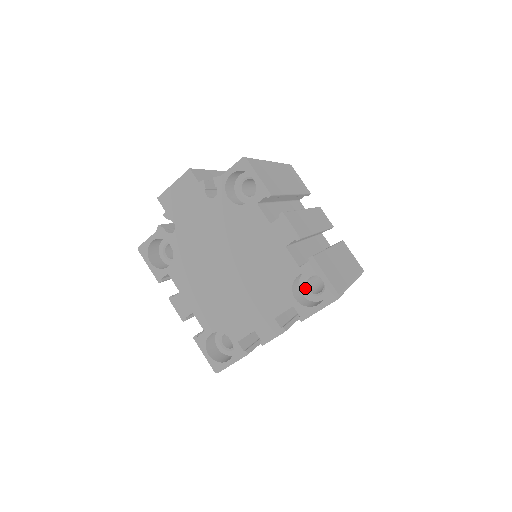
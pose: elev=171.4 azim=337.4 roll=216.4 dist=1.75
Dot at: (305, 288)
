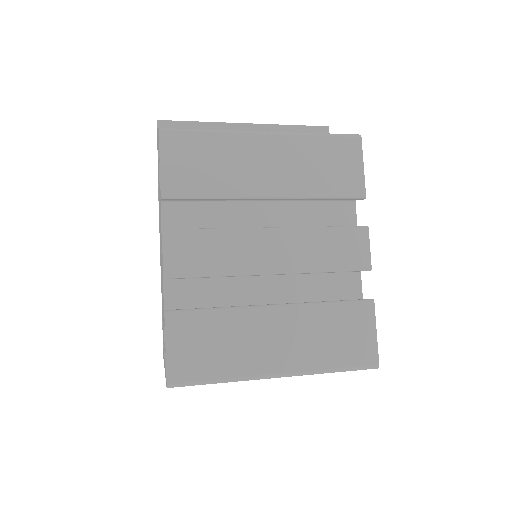
Dot at: occluded
